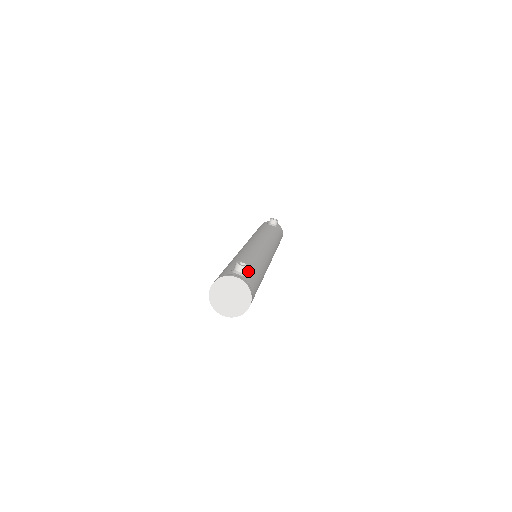
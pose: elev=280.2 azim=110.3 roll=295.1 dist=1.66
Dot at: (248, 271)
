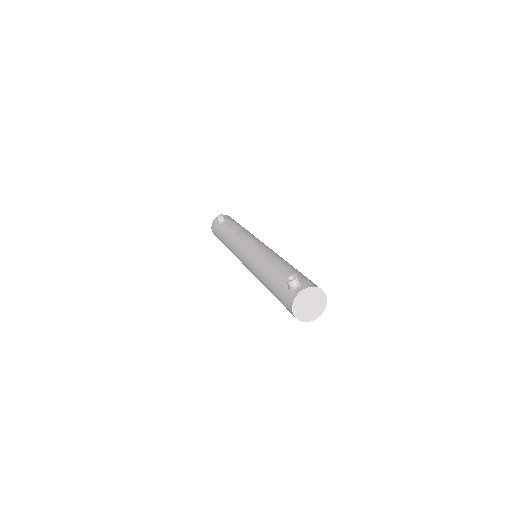
Dot at: occluded
